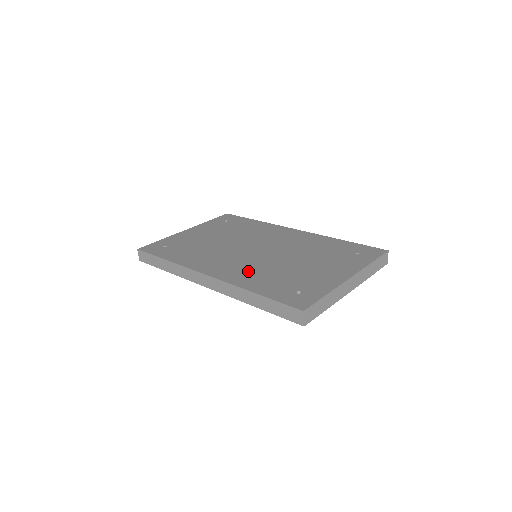
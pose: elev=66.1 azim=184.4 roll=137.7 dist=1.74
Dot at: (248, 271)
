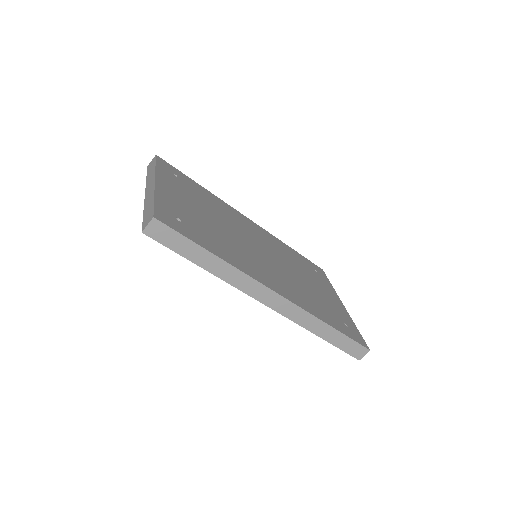
Dot at: (295, 290)
